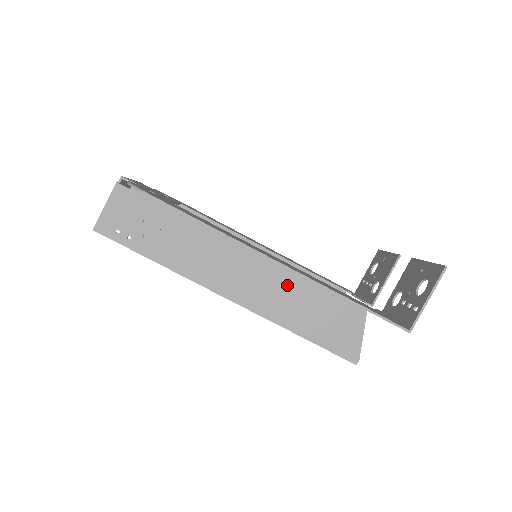
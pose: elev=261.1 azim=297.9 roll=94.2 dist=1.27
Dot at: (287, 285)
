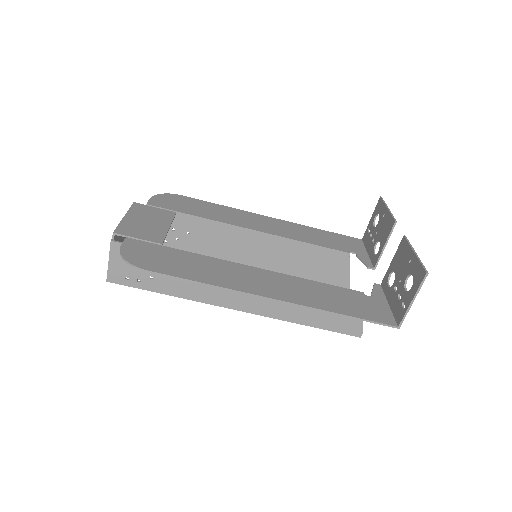
Dot at: occluded
